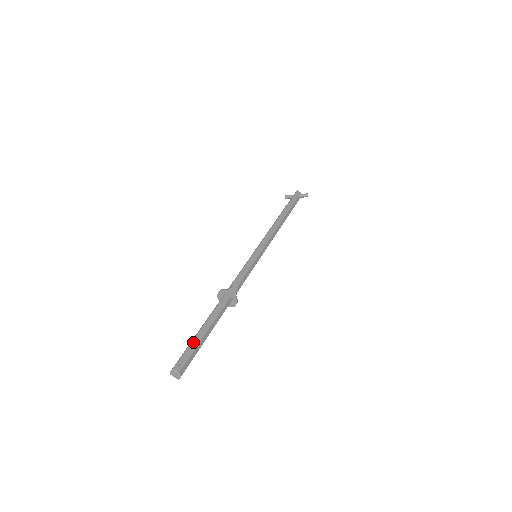
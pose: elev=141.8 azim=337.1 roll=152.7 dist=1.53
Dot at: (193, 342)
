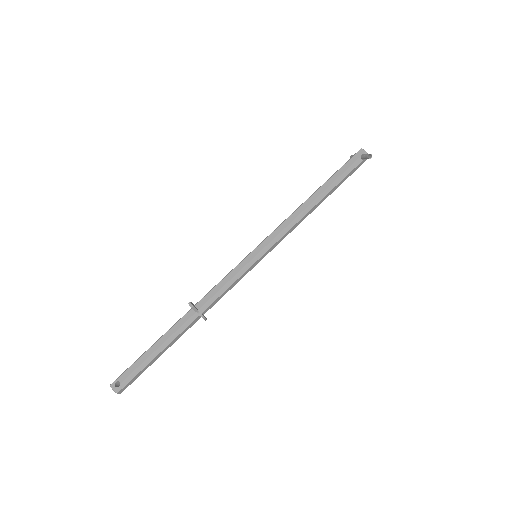
Dot at: (138, 360)
